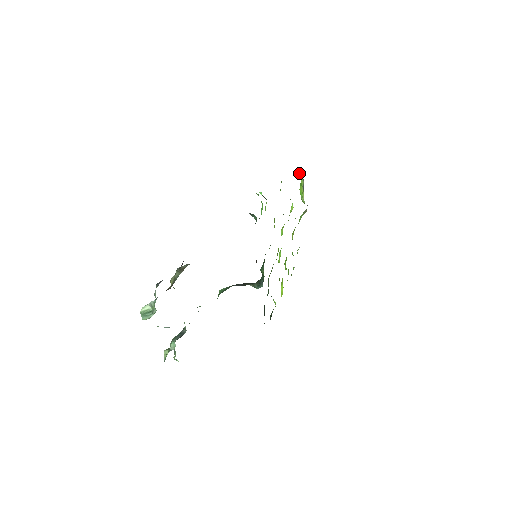
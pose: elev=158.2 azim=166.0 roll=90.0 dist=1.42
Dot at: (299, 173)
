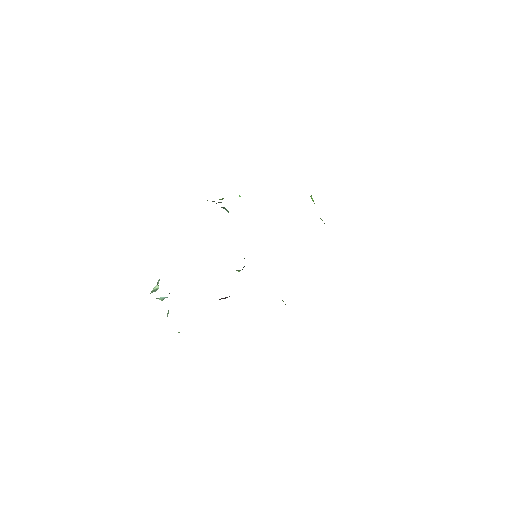
Dot at: (311, 196)
